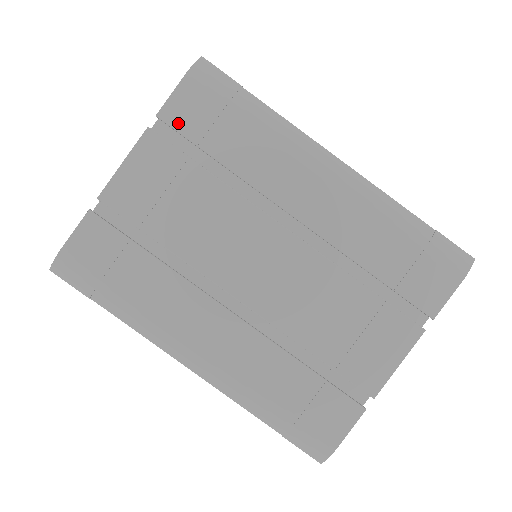
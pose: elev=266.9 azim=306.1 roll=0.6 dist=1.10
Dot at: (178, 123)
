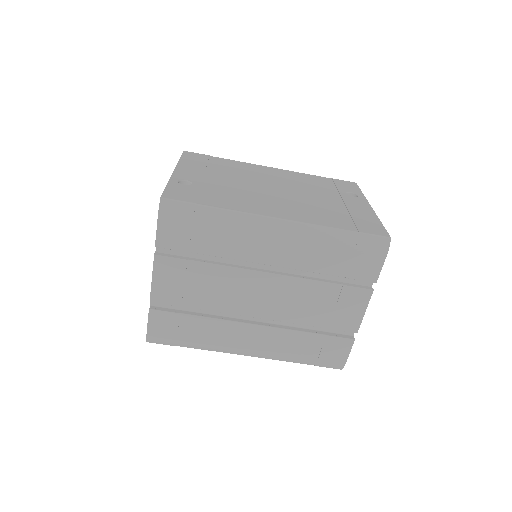
Dot at: (170, 245)
